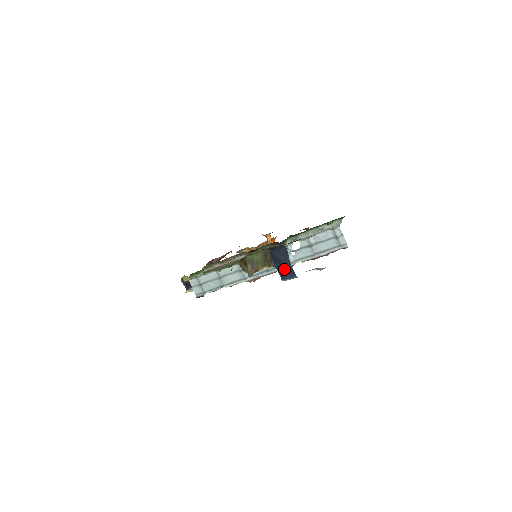
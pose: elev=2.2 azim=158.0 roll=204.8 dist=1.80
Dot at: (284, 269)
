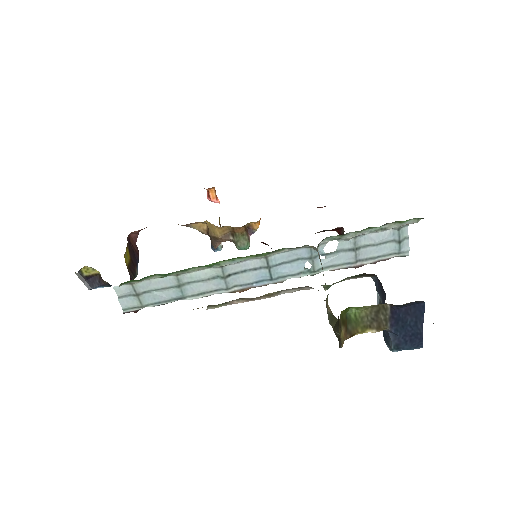
Dot at: (407, 337)
